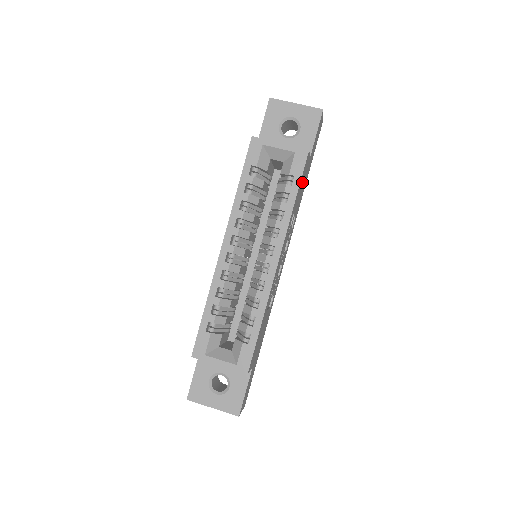
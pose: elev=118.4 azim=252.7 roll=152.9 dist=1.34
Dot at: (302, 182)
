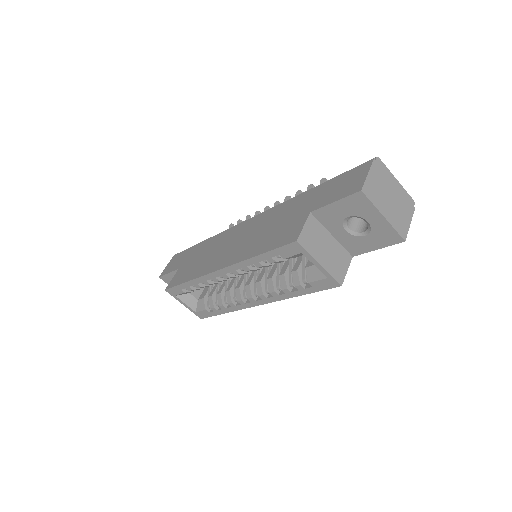
Dot at: occluded
